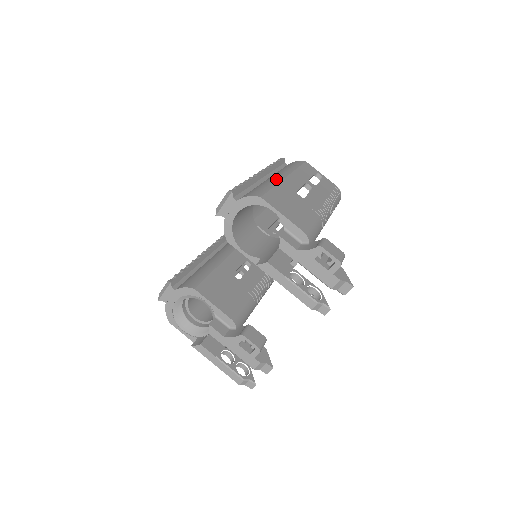
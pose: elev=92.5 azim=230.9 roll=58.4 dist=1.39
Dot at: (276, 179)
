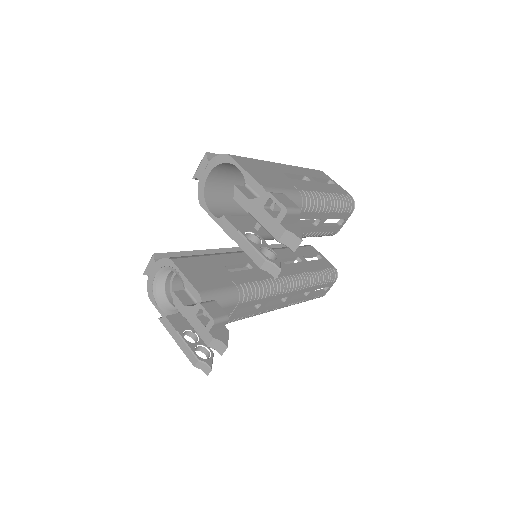
Dot at: occluded
